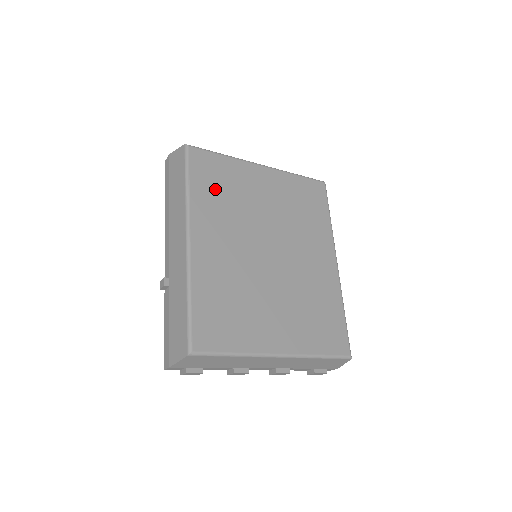
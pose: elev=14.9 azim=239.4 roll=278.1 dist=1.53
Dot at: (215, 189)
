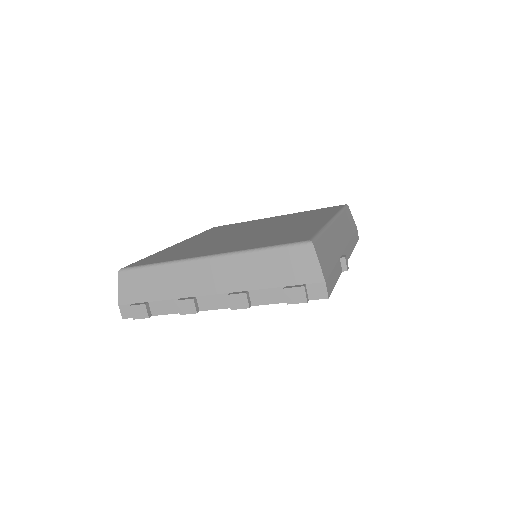
Dot at: occluded
